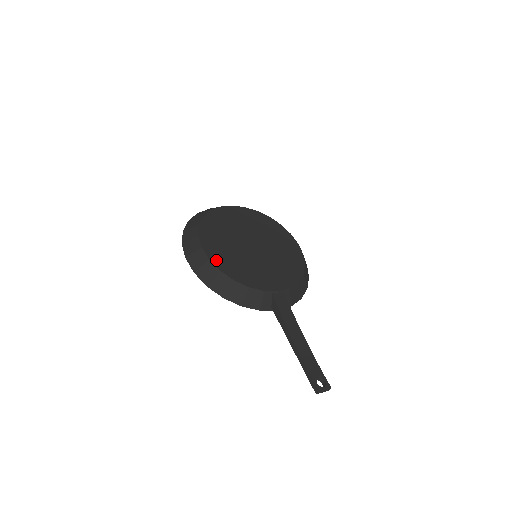
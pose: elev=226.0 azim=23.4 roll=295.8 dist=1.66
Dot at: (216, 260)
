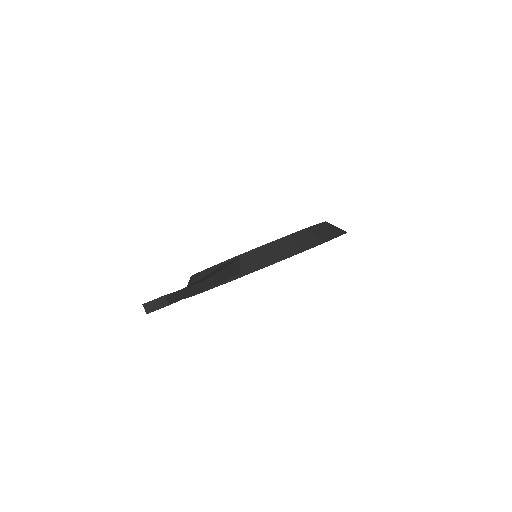
Dot at: occluded
